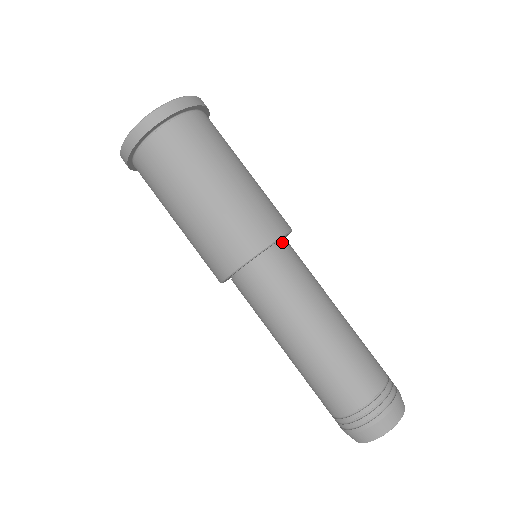
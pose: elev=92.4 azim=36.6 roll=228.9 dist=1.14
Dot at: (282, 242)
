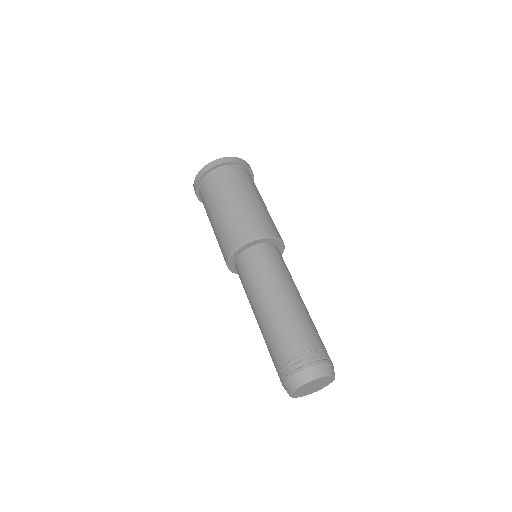
Dot at: occluded
